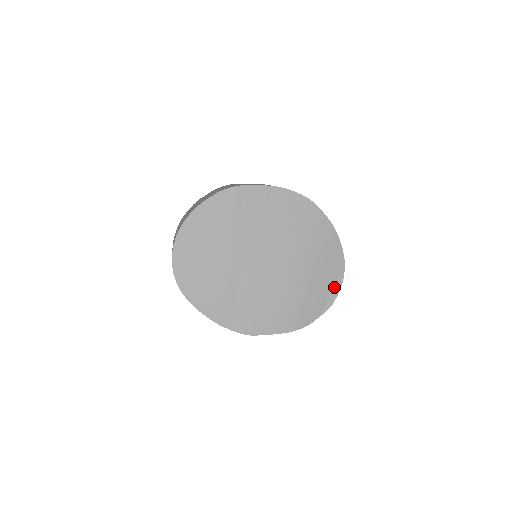
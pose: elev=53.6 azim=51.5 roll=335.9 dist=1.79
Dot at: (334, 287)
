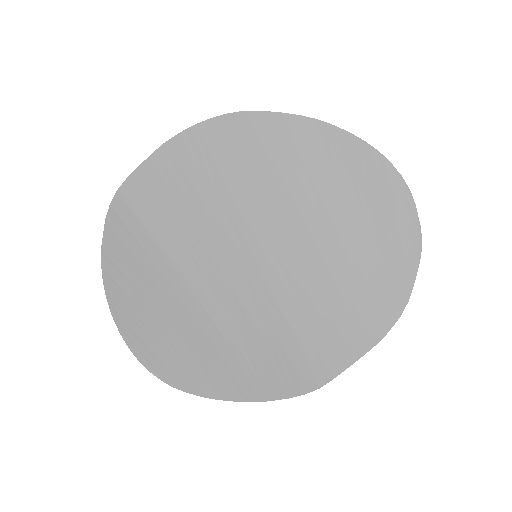
Dot at: (400, 210)
